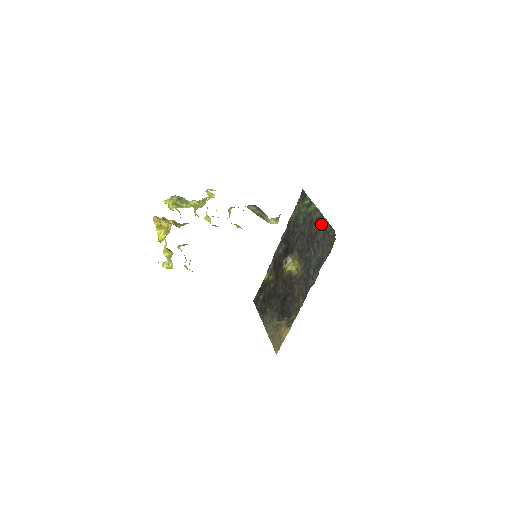
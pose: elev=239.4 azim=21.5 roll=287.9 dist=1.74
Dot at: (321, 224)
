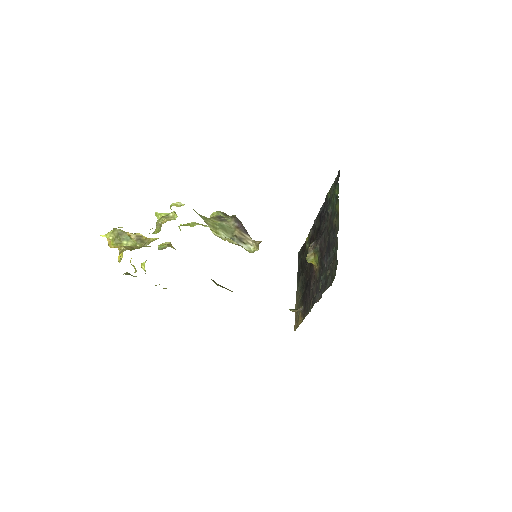
Dot at: (335, 240)
